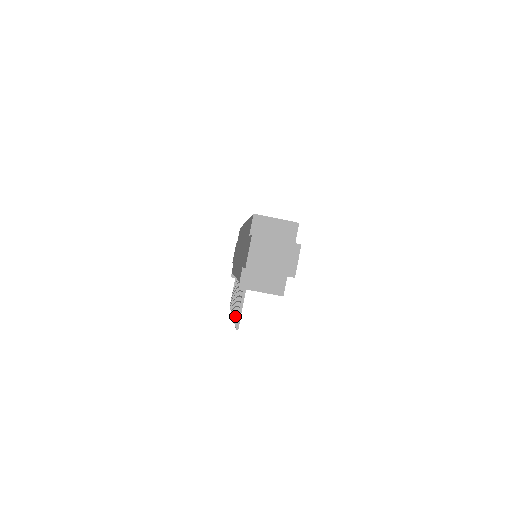
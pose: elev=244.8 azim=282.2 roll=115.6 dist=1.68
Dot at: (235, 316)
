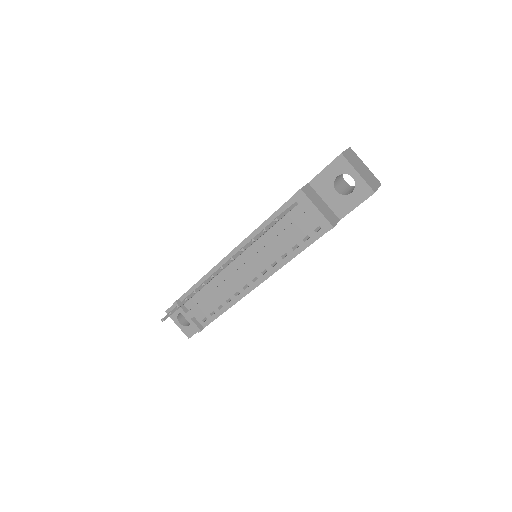
Dot at: (255, 236)
